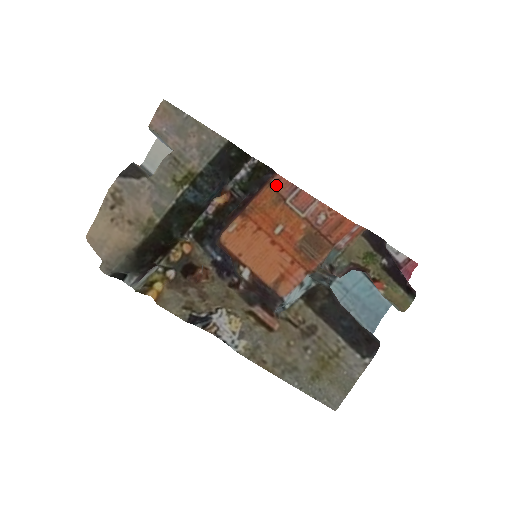
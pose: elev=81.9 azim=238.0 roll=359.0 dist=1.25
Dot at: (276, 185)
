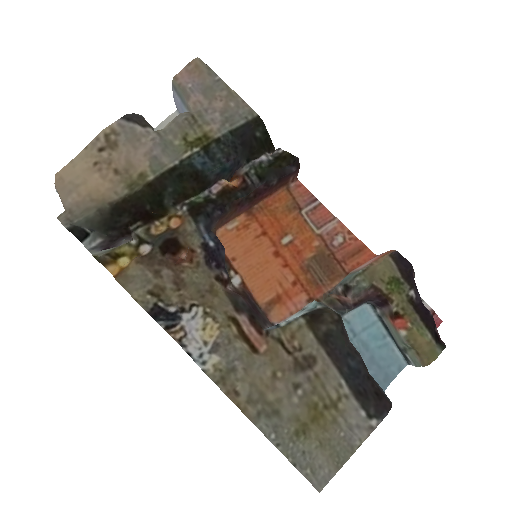
Dot at: (294, 191)
